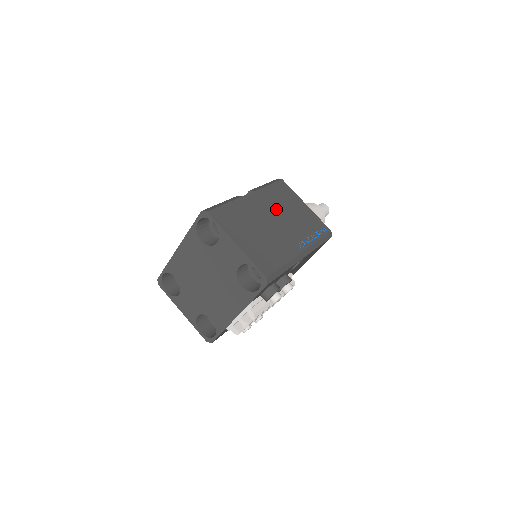
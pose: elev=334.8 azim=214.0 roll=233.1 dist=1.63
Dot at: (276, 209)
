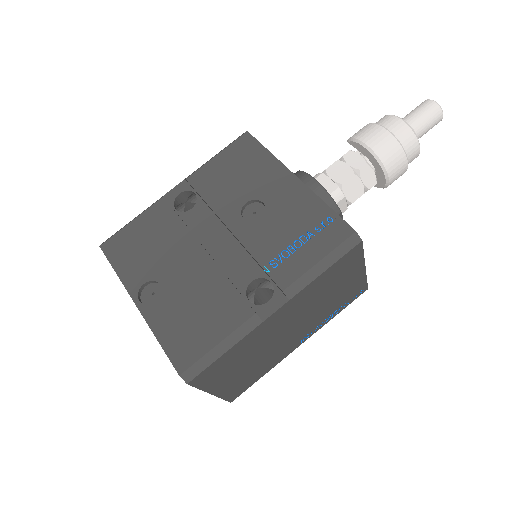
Dot at: (306, 308)
